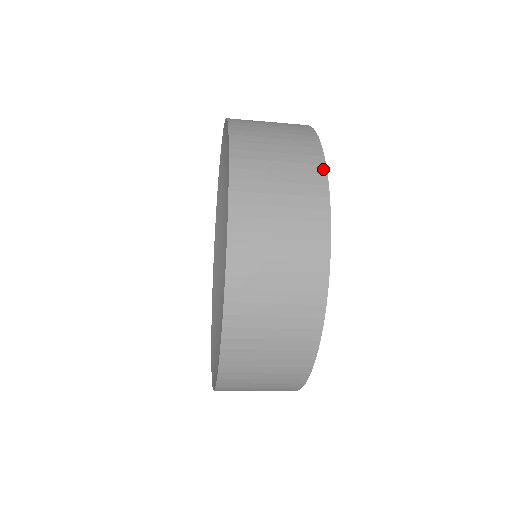
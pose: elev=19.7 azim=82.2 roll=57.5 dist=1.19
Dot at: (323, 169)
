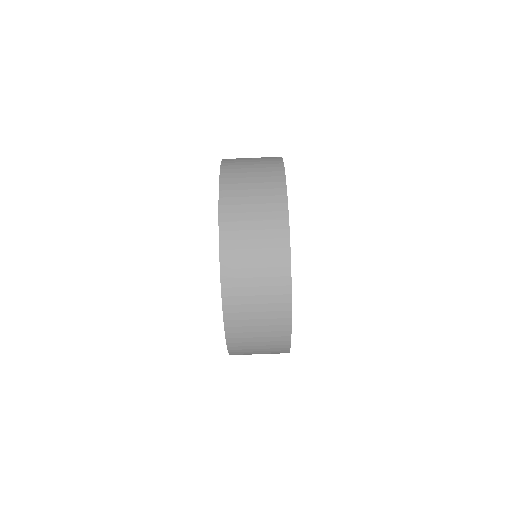
Dot at: (279, 157)
